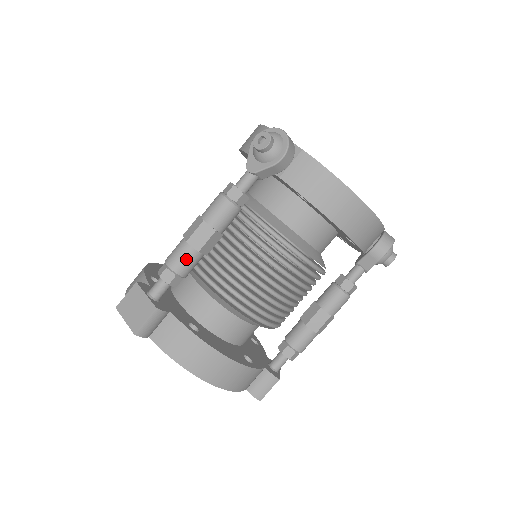
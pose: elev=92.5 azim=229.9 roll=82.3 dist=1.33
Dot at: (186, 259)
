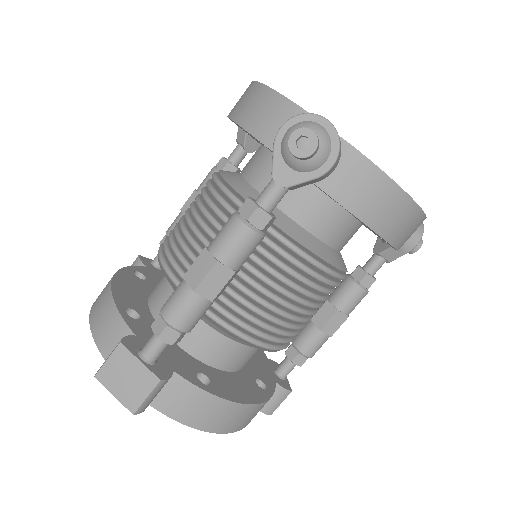
Dot at: (195, 313)
